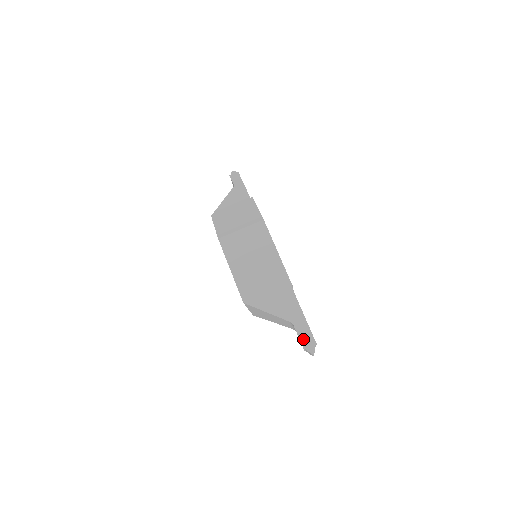
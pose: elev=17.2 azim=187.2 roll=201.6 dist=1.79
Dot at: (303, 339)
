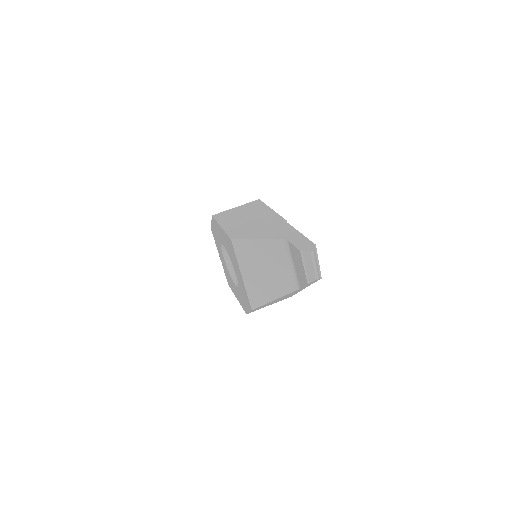
Dot at: (299, 245)
